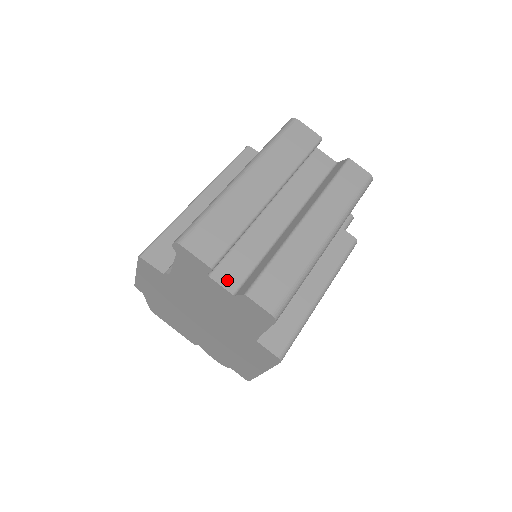
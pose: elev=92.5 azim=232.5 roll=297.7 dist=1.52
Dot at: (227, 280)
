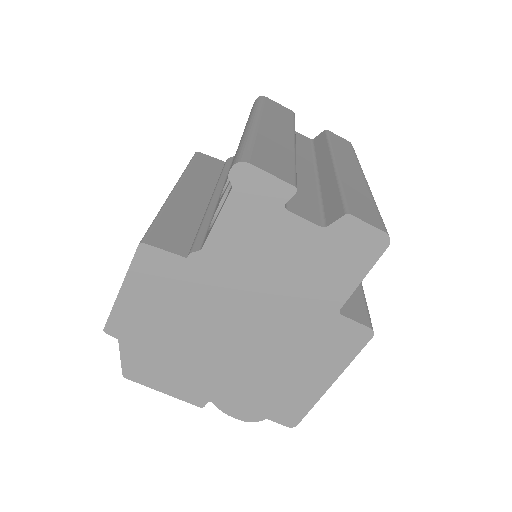
Dot at: (306, 214)
